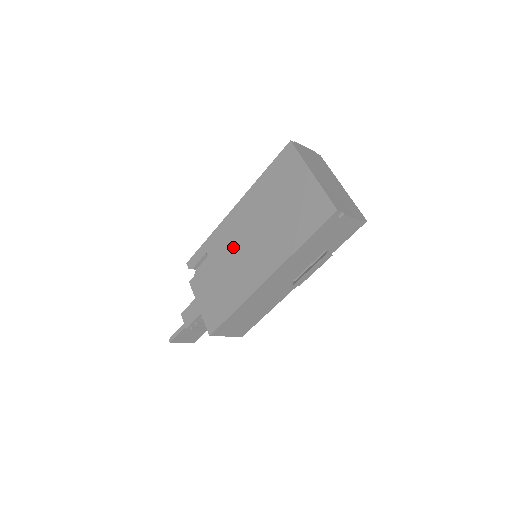
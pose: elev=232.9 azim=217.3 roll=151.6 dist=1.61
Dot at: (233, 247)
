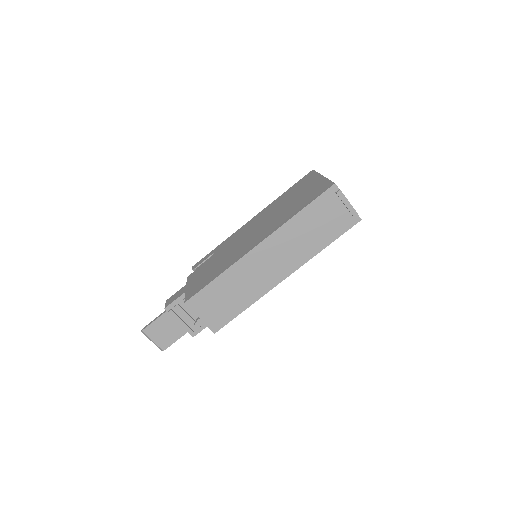
Dot at: (239, 239)
